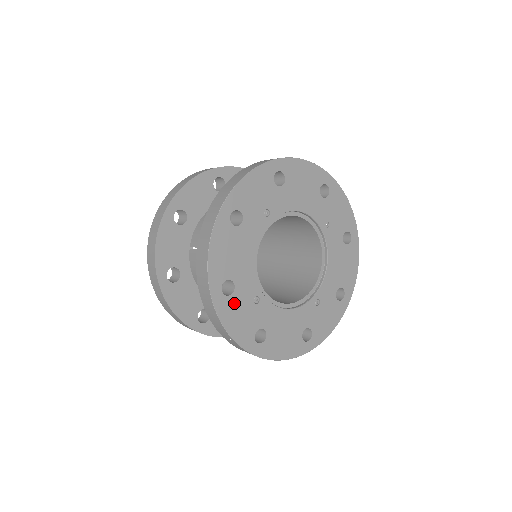
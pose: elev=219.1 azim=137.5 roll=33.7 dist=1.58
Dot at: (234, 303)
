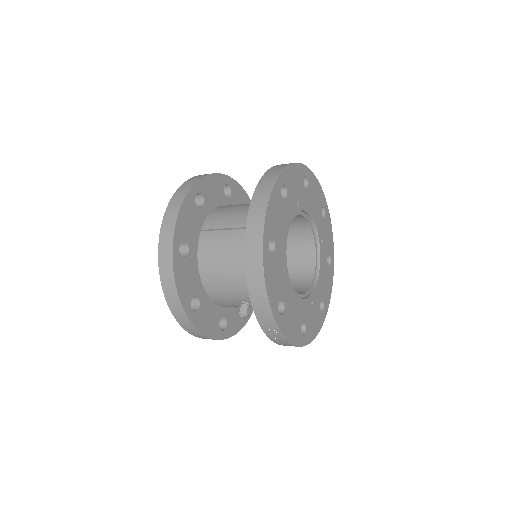
Dot at: (273, 263)
